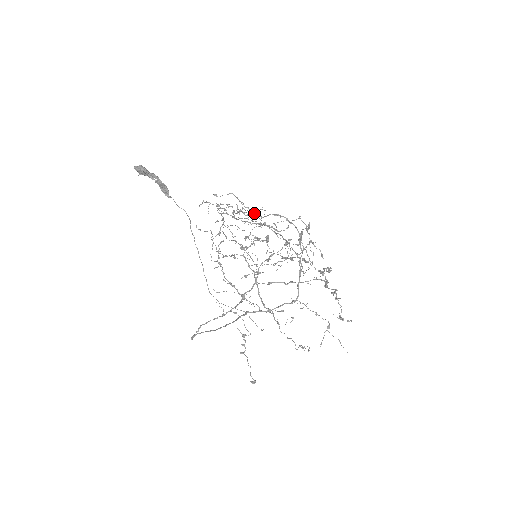
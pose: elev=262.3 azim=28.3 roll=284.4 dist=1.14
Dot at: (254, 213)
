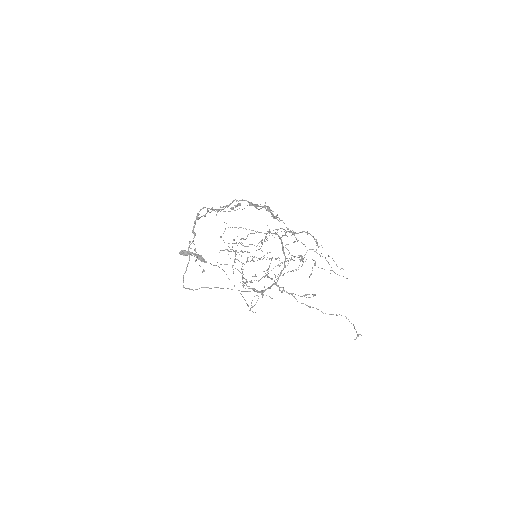
Dot at: occluded
